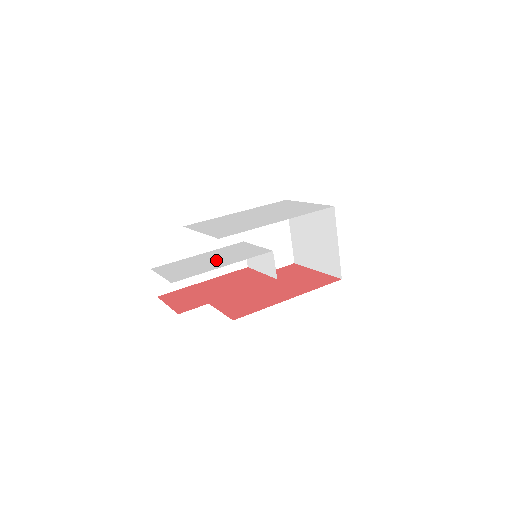
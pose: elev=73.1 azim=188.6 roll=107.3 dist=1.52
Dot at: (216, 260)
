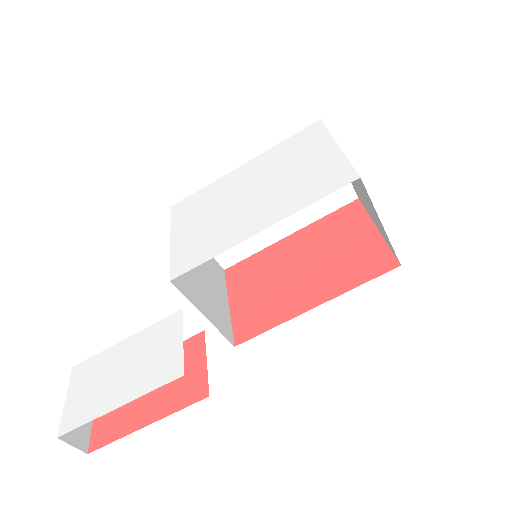
Dot at: (123, 376)
